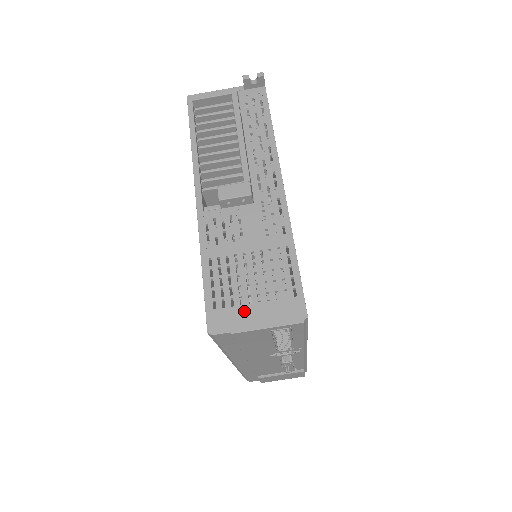
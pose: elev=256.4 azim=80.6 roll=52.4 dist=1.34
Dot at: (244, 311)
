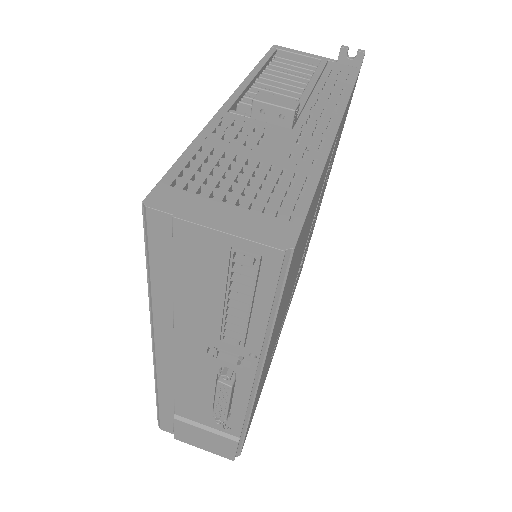
Dot at: (209, 204)
